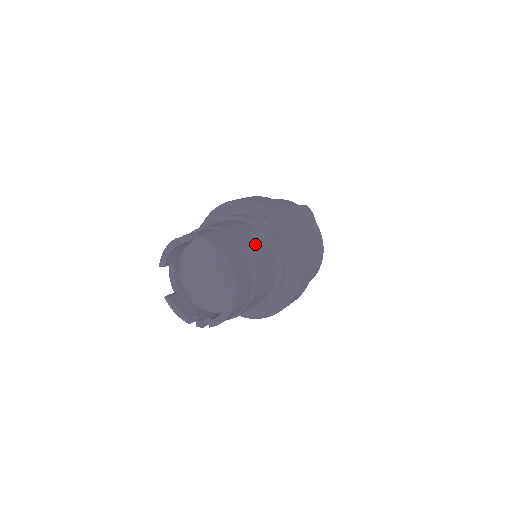
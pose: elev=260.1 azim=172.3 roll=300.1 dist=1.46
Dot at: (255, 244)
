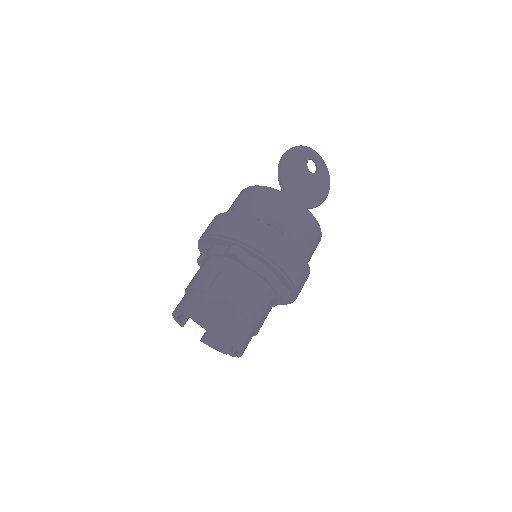
Dot at: (231, 285)
